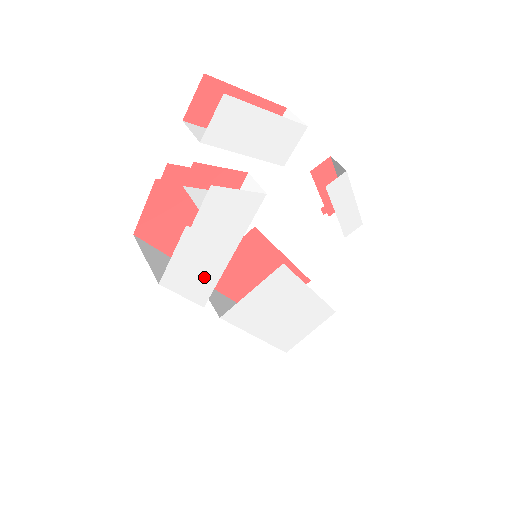
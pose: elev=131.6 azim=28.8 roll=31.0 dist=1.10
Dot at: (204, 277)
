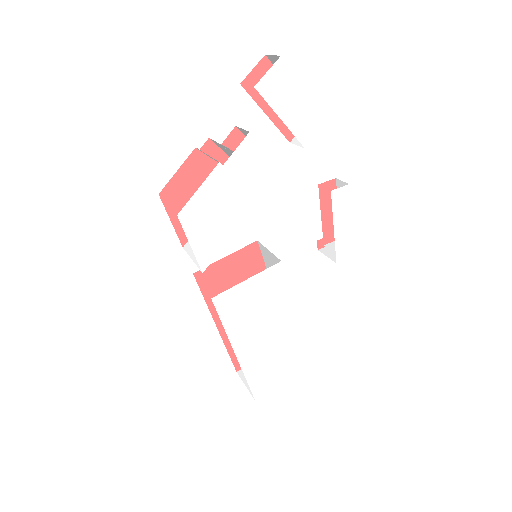
Dot at: (214, 233)
